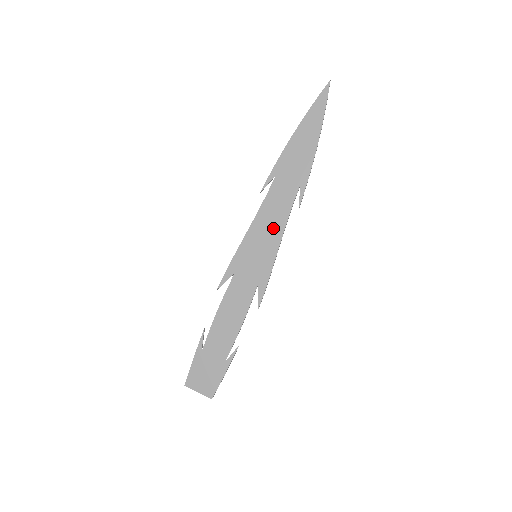
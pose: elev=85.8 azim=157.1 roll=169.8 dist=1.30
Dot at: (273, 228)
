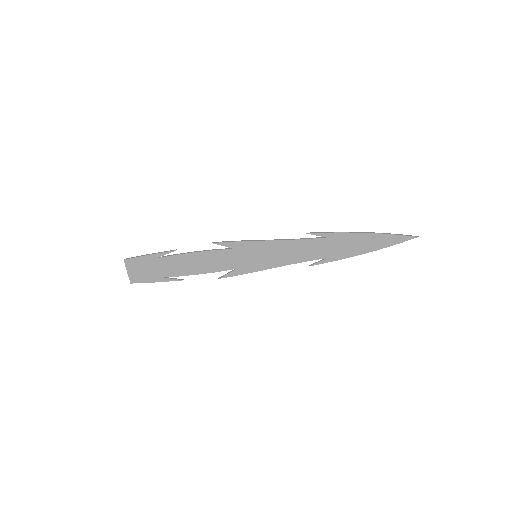
Dot at: (284, 257)
